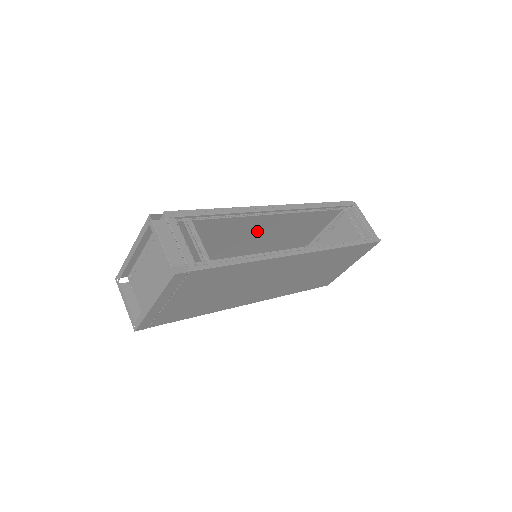
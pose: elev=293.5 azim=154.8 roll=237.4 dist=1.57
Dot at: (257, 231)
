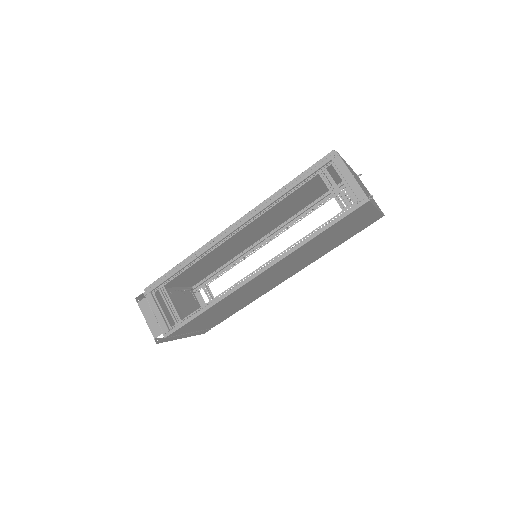
Dot at: (253, 227)
